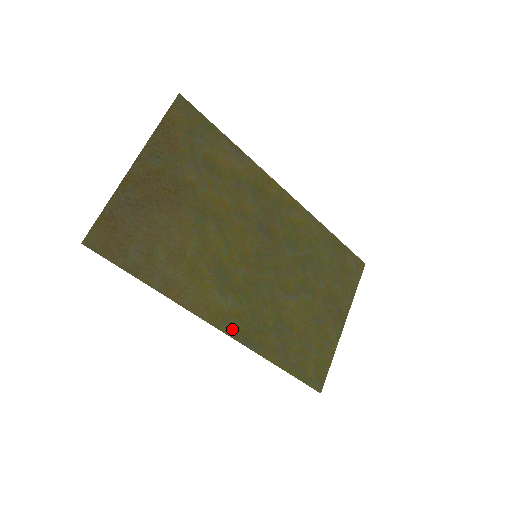
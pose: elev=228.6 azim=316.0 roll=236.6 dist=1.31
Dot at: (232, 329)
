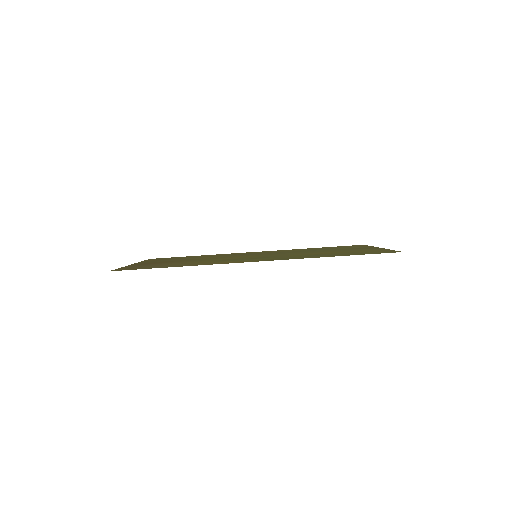
Dot at: occluded
